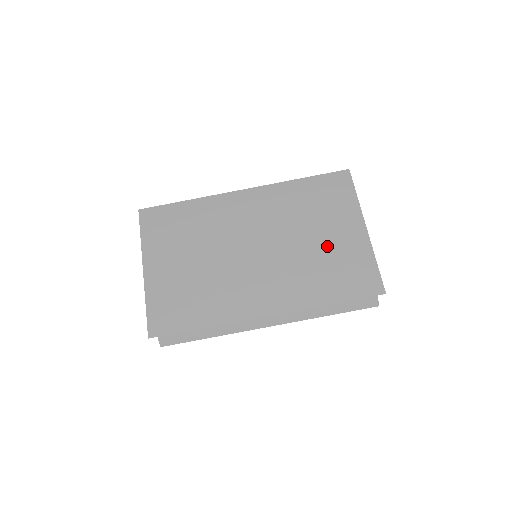
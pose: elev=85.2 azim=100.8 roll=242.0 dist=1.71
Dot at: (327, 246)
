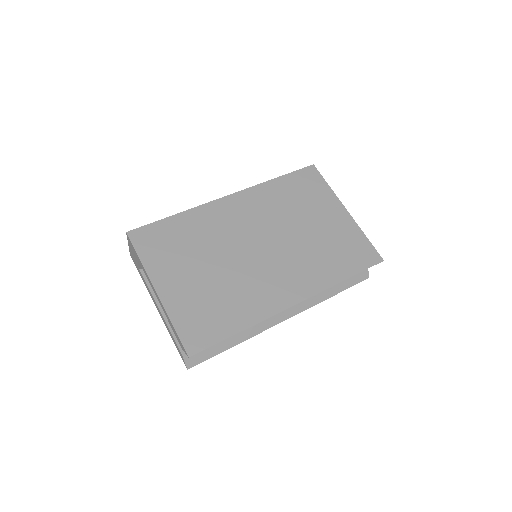
Dot at: (322, 231)
